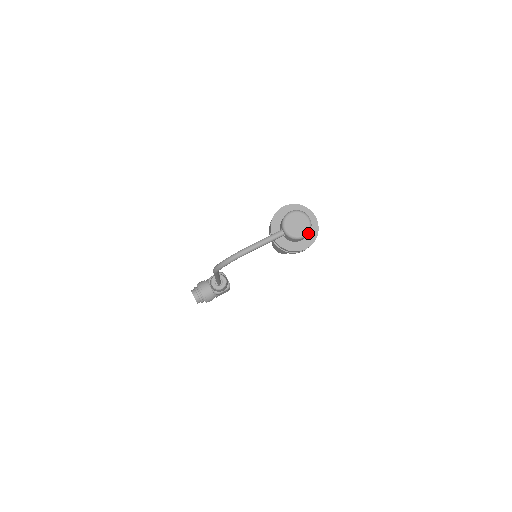
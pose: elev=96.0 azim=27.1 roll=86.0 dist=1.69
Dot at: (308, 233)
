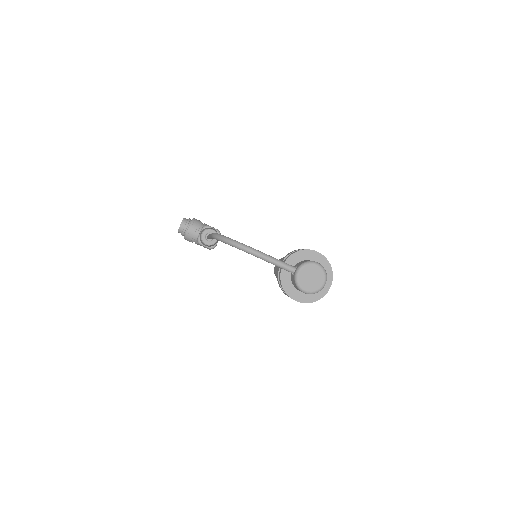
Dot at: (311, 293)
